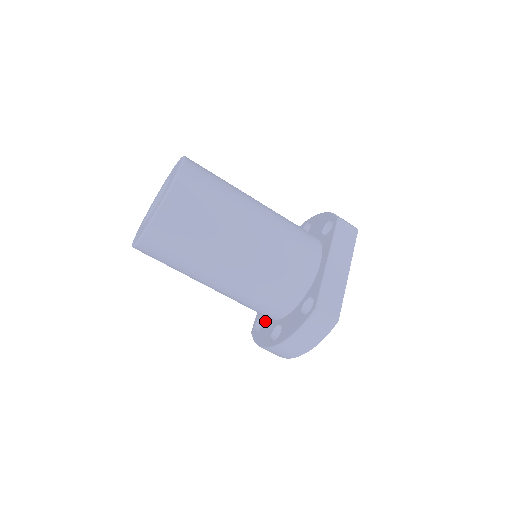
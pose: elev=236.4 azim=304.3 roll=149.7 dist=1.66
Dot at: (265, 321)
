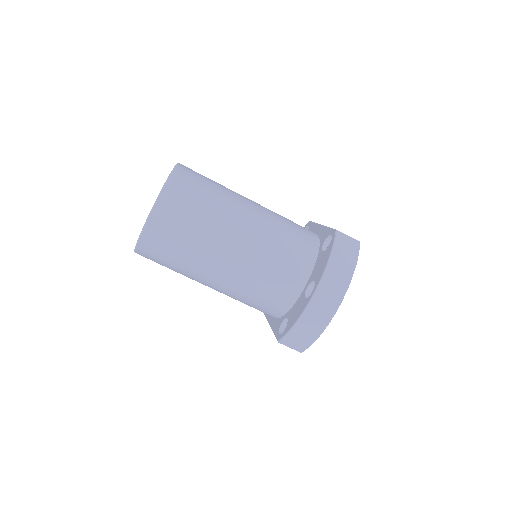
Dot at: (289, 313)
